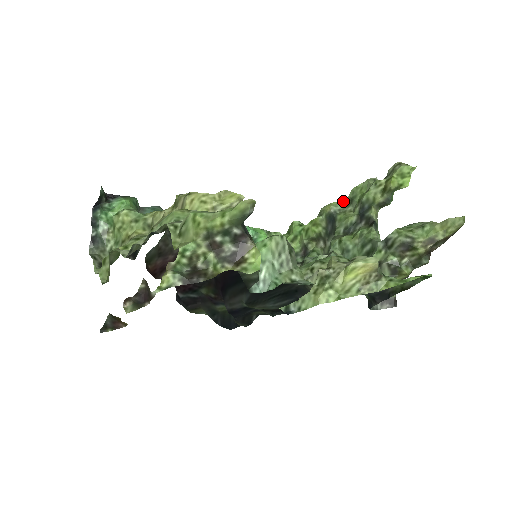
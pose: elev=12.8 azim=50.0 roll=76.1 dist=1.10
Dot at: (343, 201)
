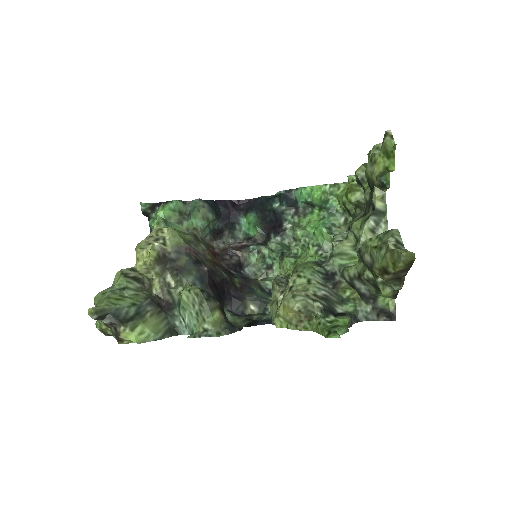
Dot at: occluded
